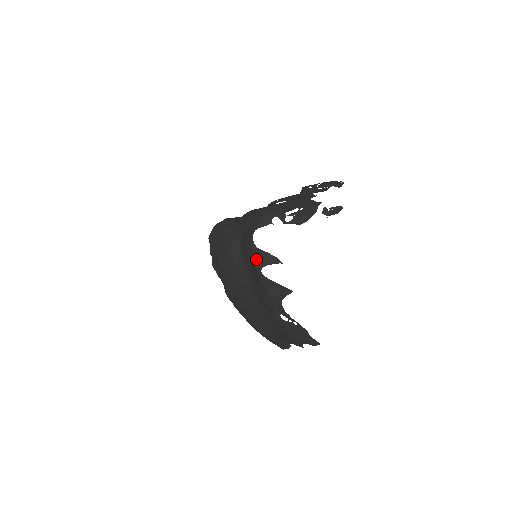
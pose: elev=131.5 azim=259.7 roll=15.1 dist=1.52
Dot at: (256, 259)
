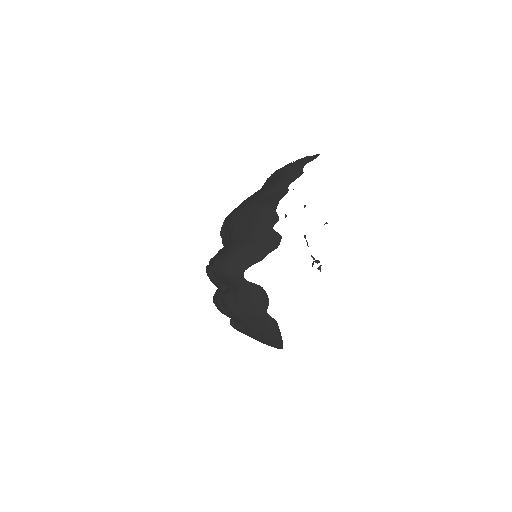
Dot at: occluded
